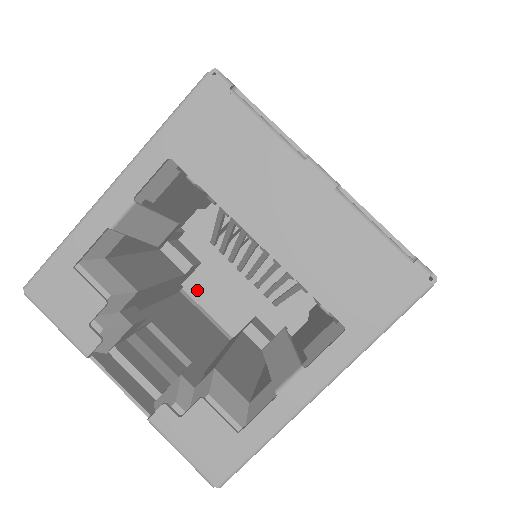
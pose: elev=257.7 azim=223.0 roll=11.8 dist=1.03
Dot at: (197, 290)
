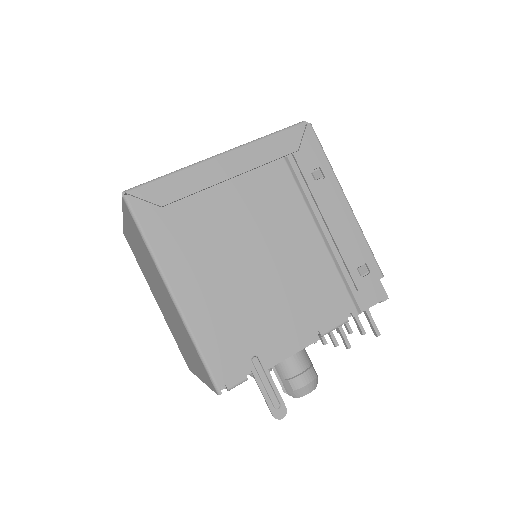
Dot at: occluded
